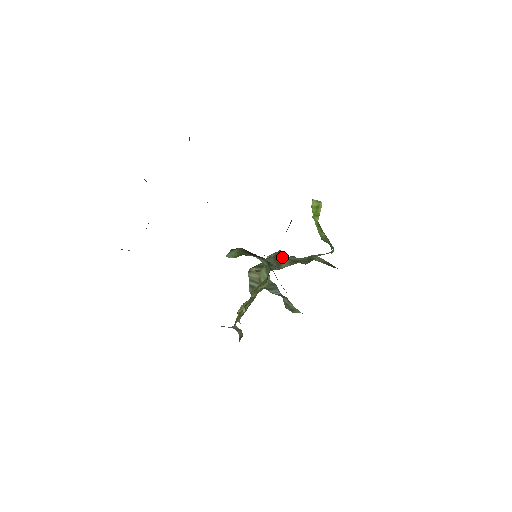
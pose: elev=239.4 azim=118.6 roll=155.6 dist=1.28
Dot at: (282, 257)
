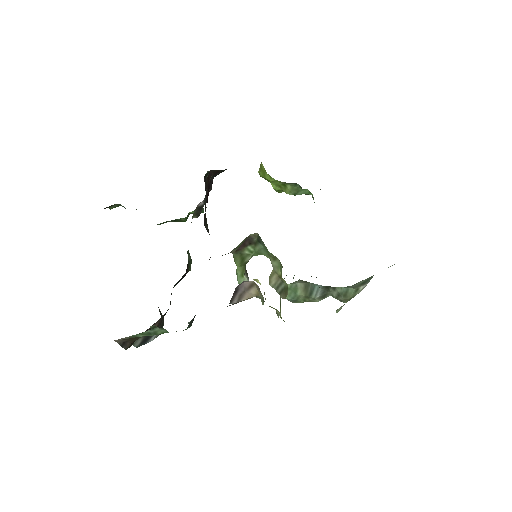
Dot at: occluded
